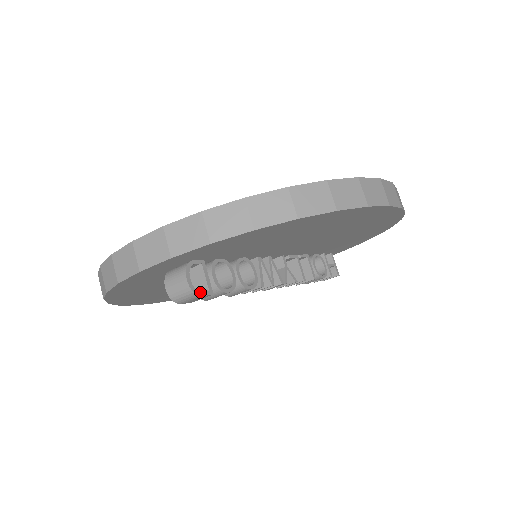
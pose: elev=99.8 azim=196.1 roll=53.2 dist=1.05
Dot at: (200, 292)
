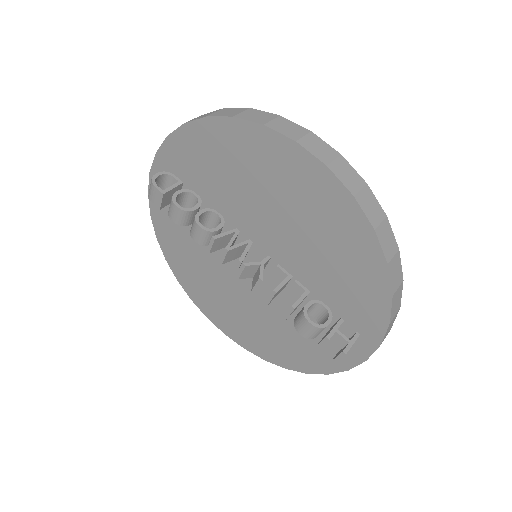
Dot at: (156, 184)
